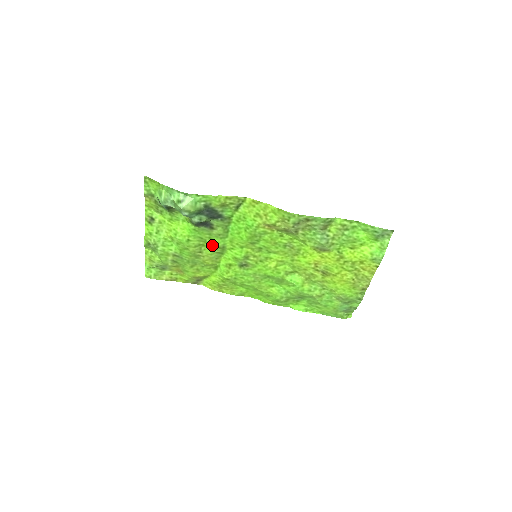
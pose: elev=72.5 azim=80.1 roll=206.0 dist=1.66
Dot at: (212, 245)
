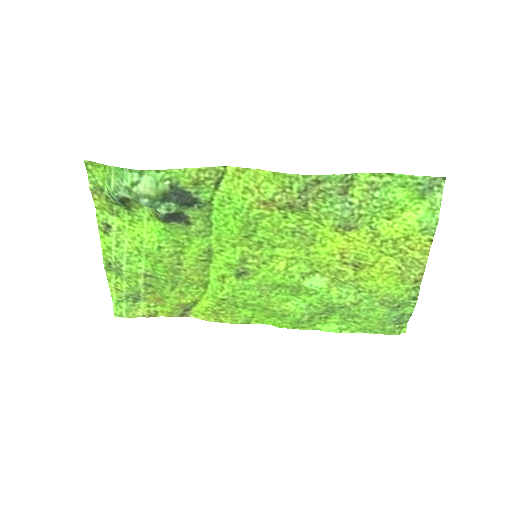
Dot at: (193, 250)
